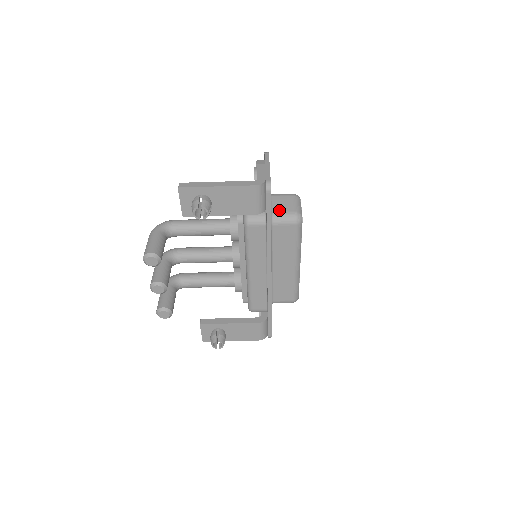
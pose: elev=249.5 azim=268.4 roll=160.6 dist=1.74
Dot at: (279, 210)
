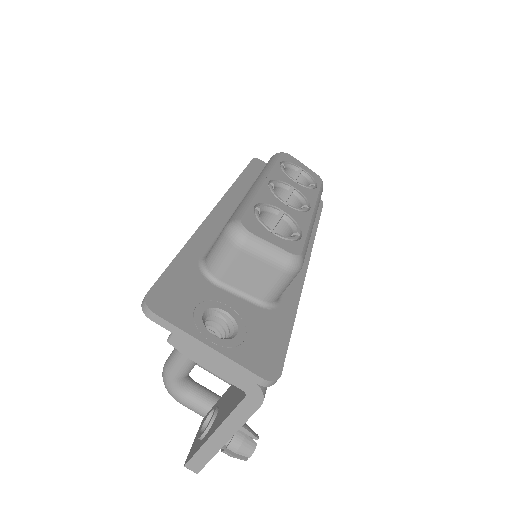
Dot at: (263, 290)
